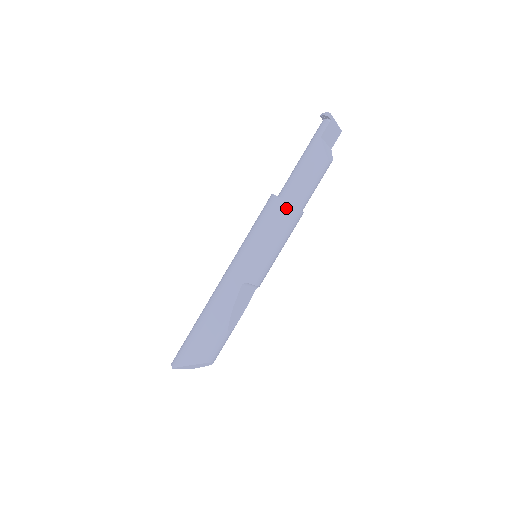
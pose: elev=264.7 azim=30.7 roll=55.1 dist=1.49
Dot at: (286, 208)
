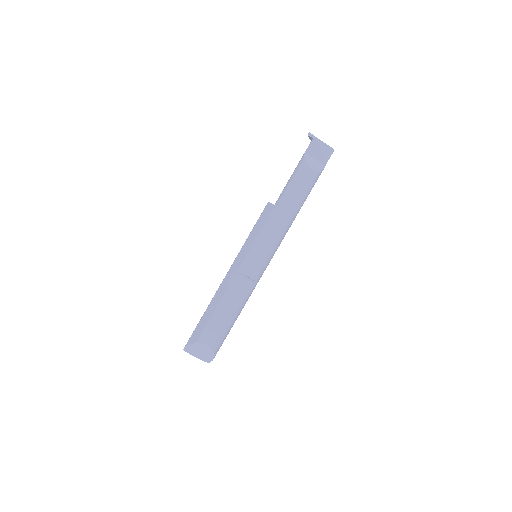
Dot at: (270, 208)
